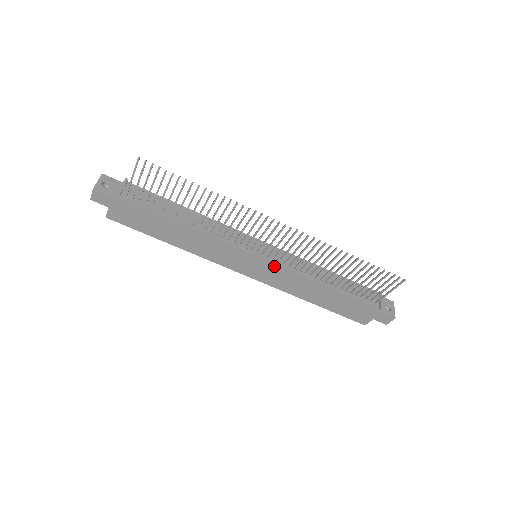
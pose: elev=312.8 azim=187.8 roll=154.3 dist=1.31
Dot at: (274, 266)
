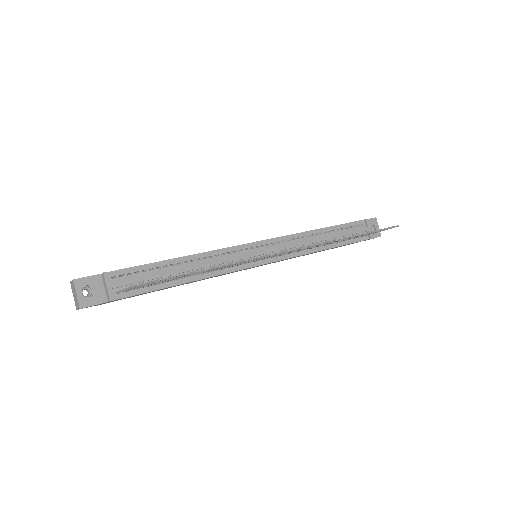
Dot at: occluded
